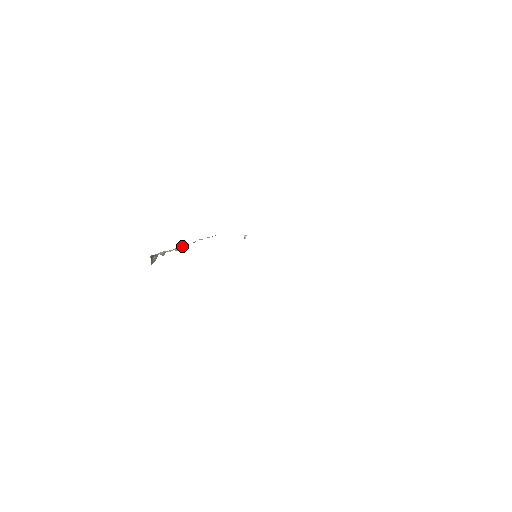
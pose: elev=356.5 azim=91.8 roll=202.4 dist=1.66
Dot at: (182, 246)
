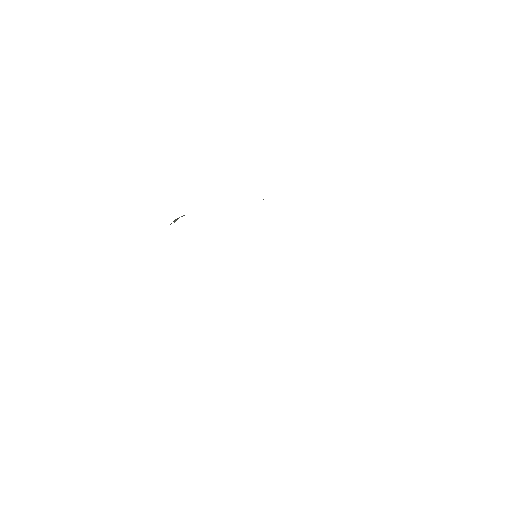
Dot at: occluded
